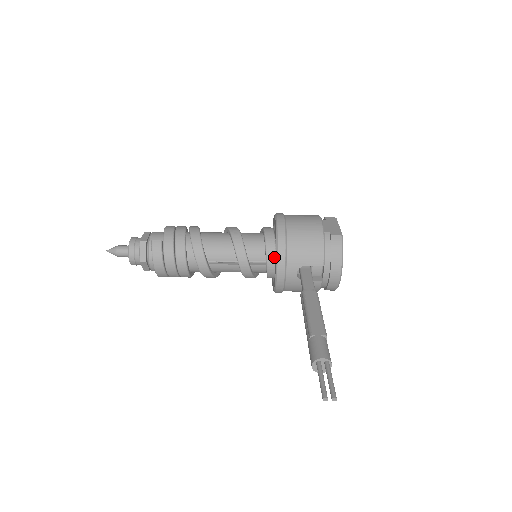
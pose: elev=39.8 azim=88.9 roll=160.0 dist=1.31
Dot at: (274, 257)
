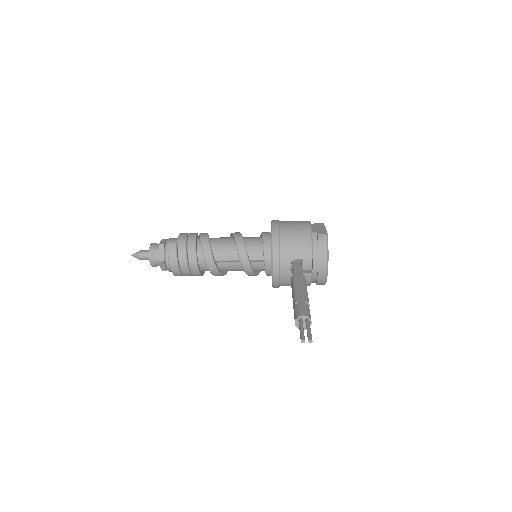
Dot at: (270, 254)
